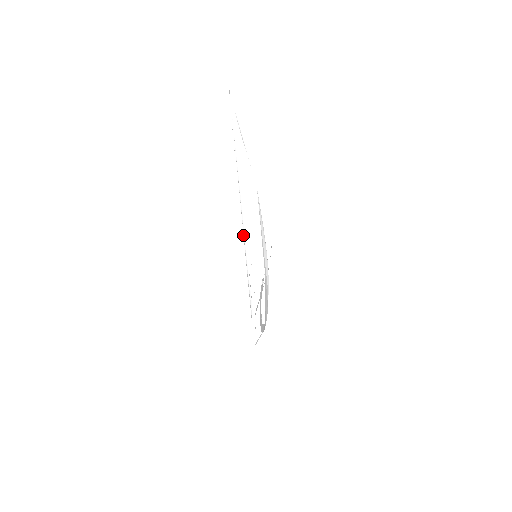
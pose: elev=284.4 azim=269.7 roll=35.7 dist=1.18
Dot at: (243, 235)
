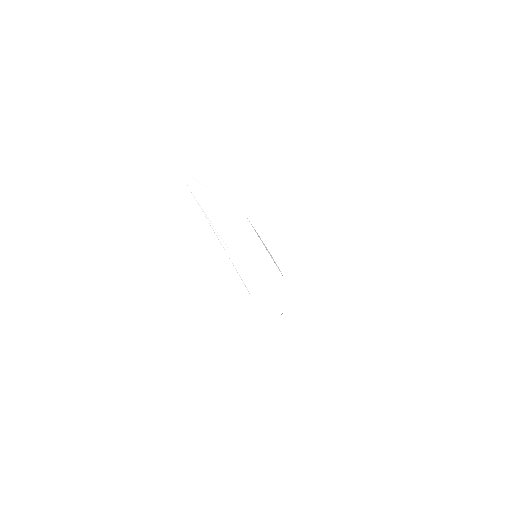
Dot at: (222, 245)
